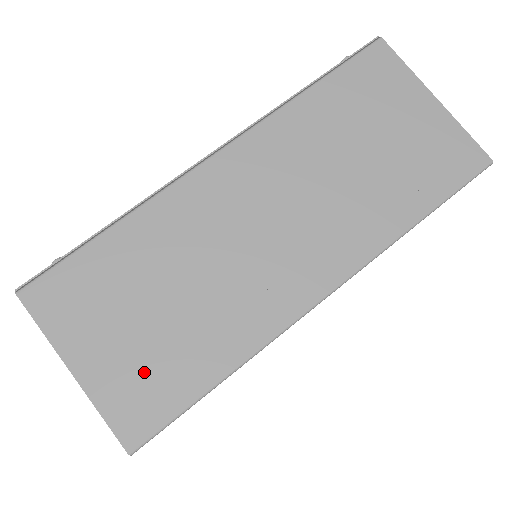
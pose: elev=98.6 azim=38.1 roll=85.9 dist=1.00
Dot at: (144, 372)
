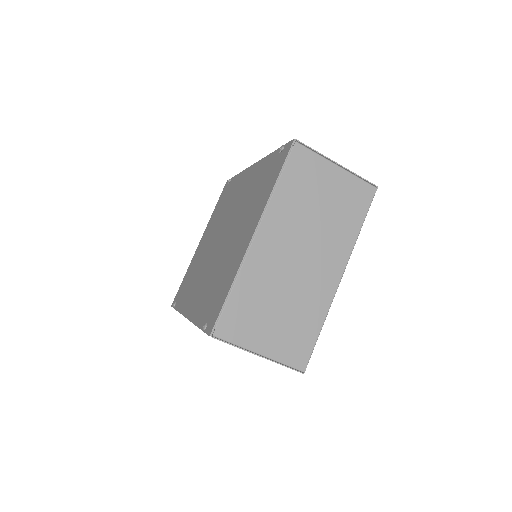
Dot at: occluded
